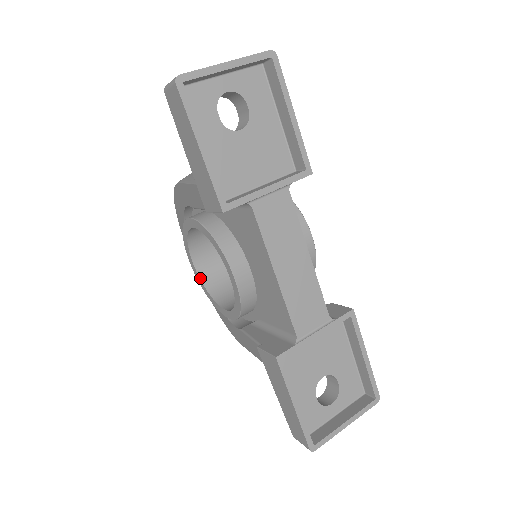
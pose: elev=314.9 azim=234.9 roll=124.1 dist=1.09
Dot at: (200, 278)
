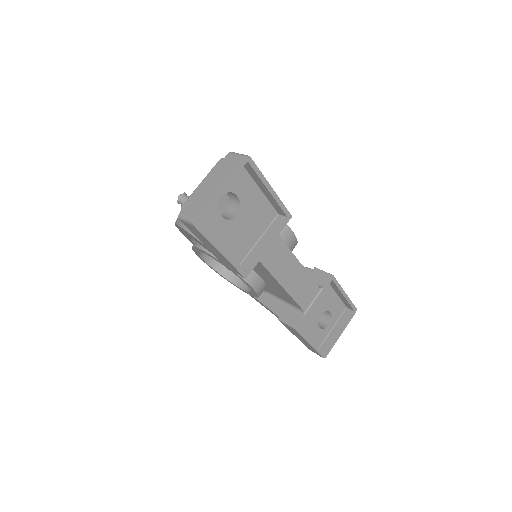
Dot at: (213, 268)
